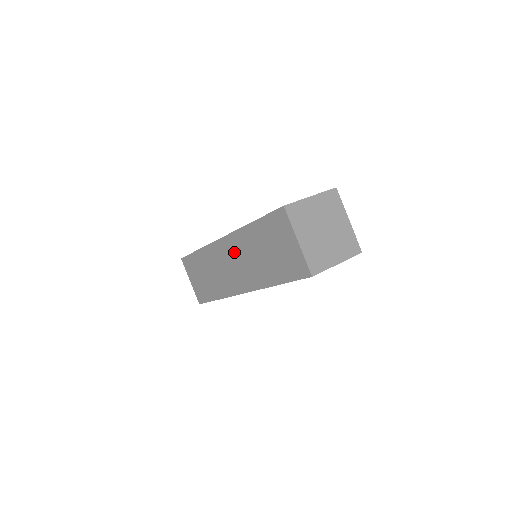
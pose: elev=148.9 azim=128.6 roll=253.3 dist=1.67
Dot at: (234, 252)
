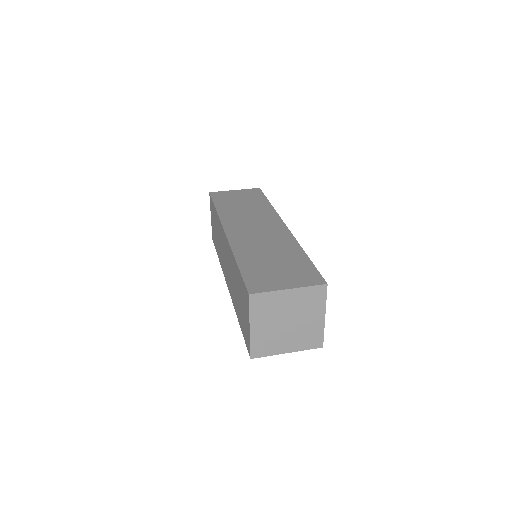
Dot at: (227, 255)
